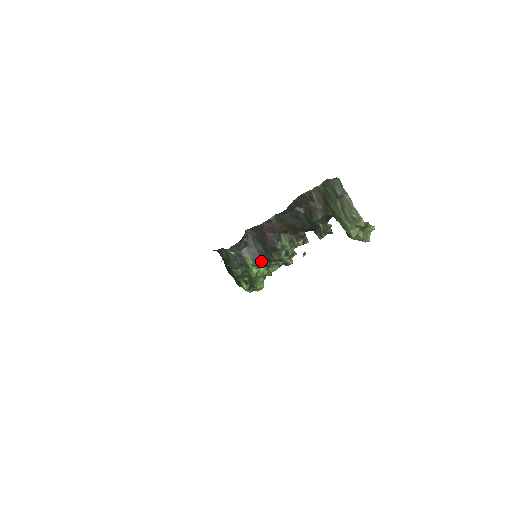
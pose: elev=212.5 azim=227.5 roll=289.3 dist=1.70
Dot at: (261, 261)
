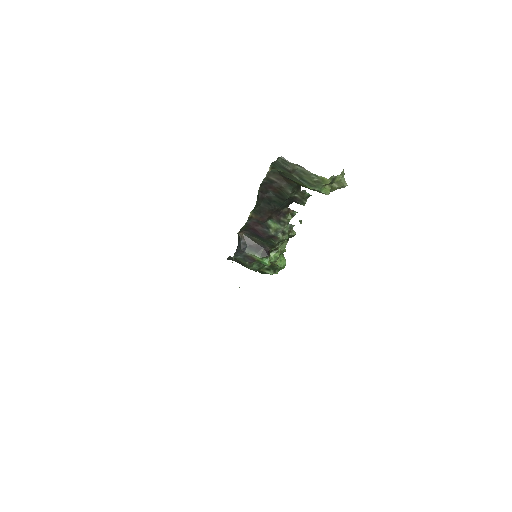
Dot at: (267, 250)
